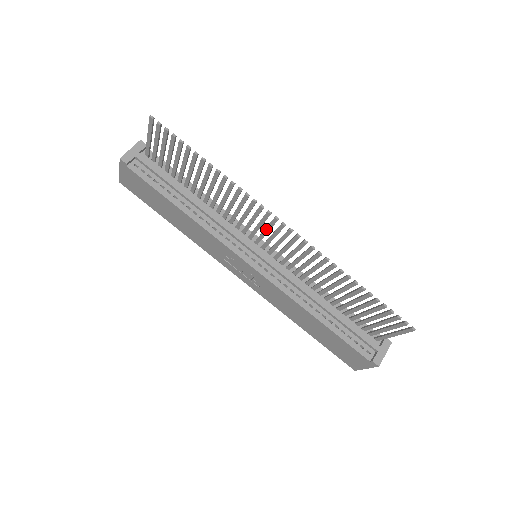
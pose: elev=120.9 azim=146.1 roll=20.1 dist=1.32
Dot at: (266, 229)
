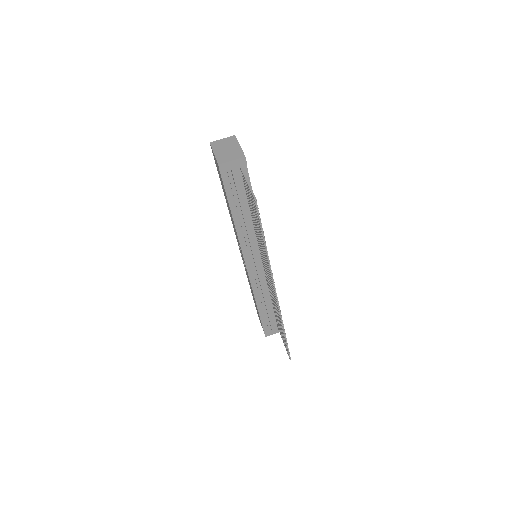
Dot at: occluded
